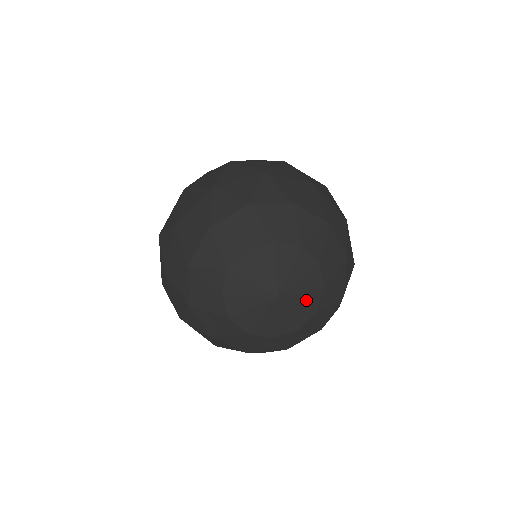
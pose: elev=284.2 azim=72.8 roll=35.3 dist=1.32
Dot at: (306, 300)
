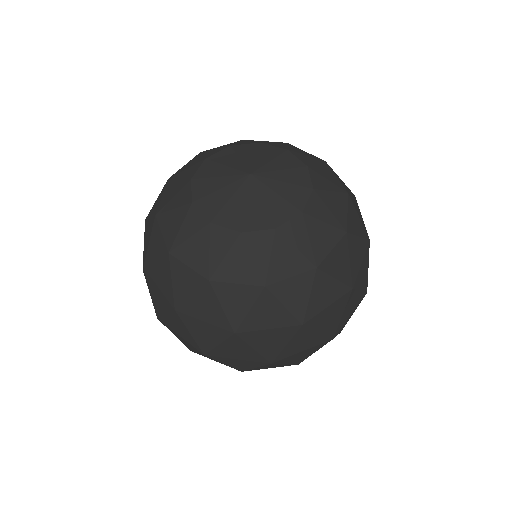
Dot at: (288, 192)
